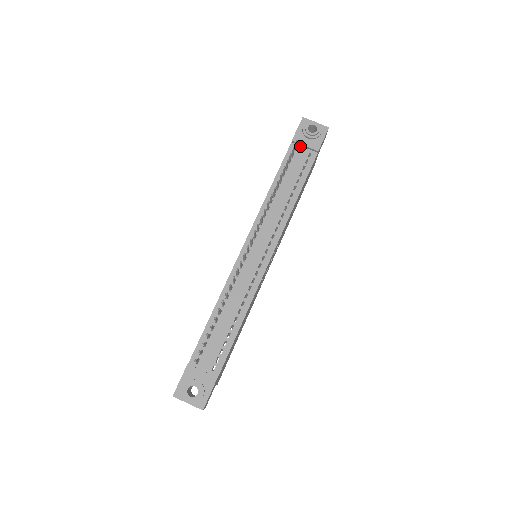
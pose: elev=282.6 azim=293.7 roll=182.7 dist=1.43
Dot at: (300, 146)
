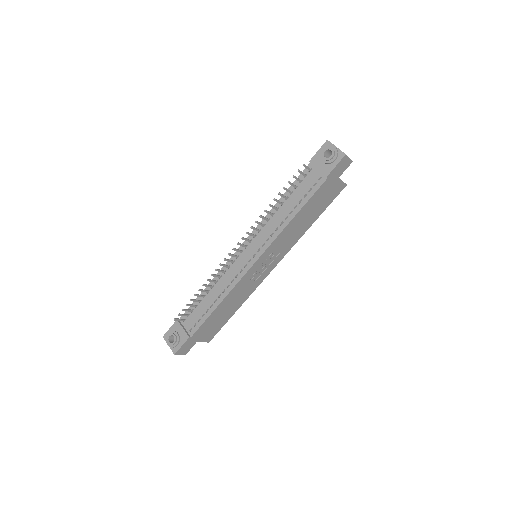
Dot at: (315, 168)
